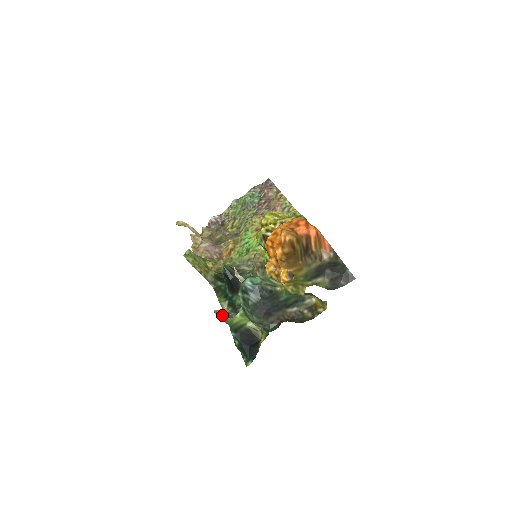
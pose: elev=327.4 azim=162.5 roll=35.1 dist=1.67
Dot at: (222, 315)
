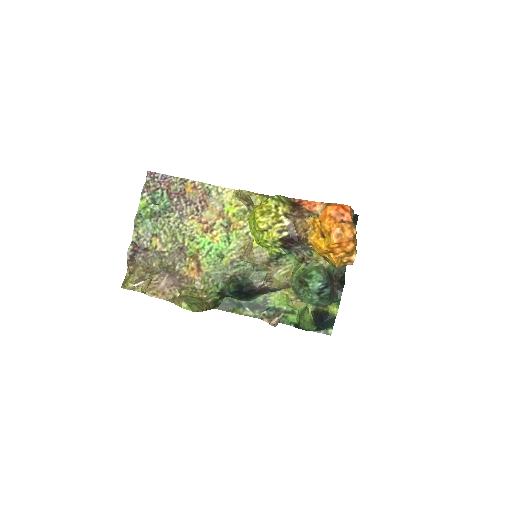
Dot at: (278, 322)
